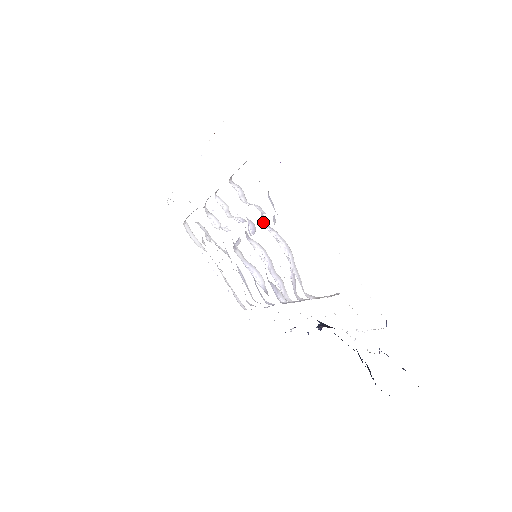
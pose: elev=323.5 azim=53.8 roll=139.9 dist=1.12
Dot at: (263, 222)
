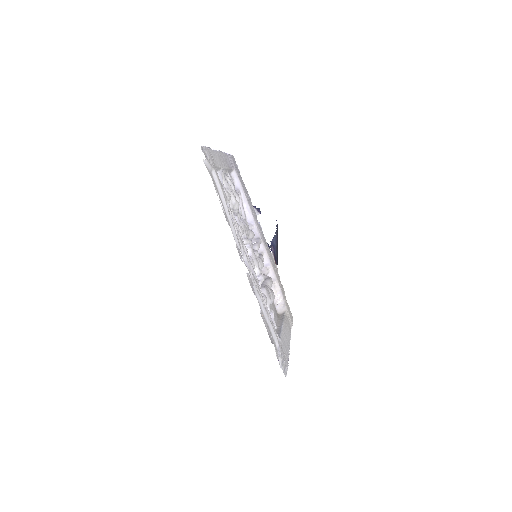
Dot at: occluded
